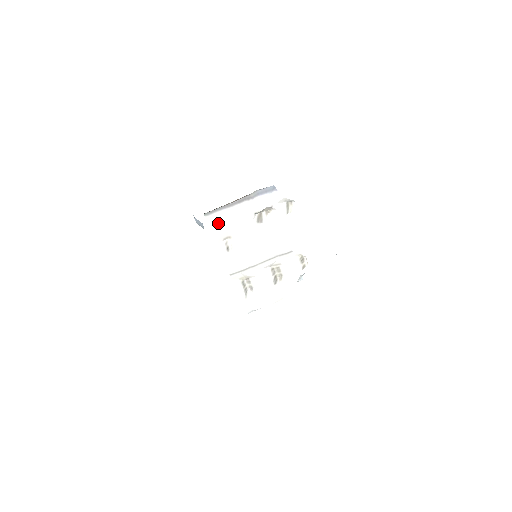
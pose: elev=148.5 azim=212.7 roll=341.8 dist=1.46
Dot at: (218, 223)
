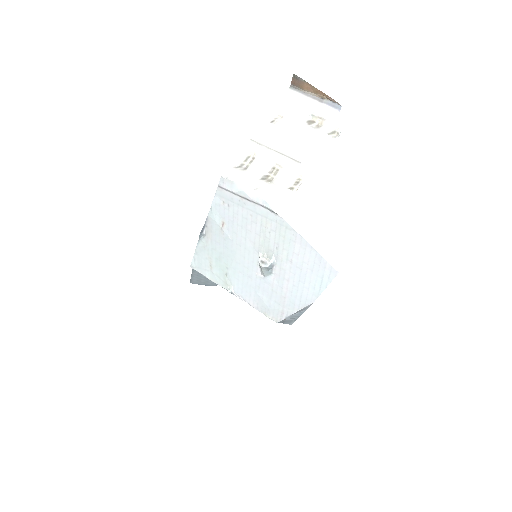
Dot at: (289, 99)
